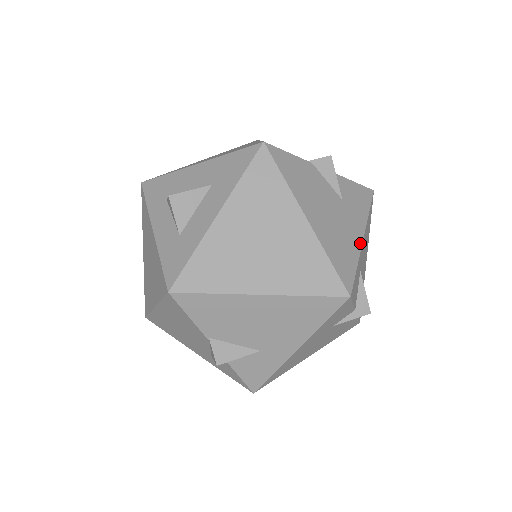
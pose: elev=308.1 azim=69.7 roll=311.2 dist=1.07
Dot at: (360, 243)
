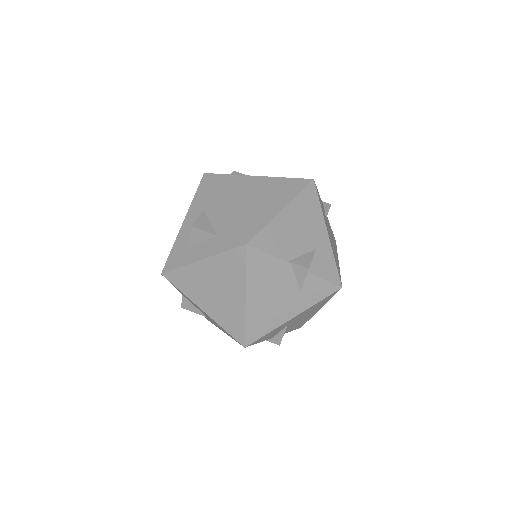
Dot at: occluded
